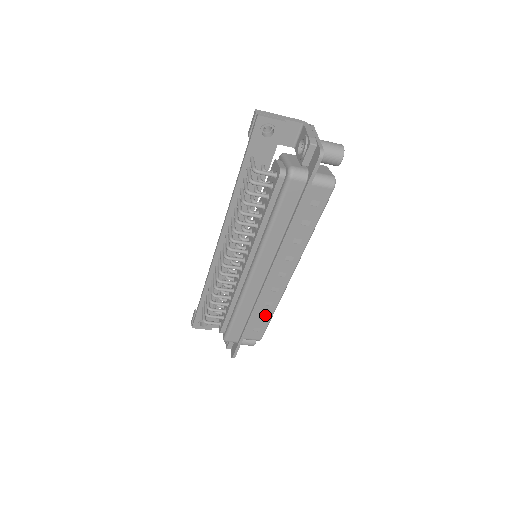
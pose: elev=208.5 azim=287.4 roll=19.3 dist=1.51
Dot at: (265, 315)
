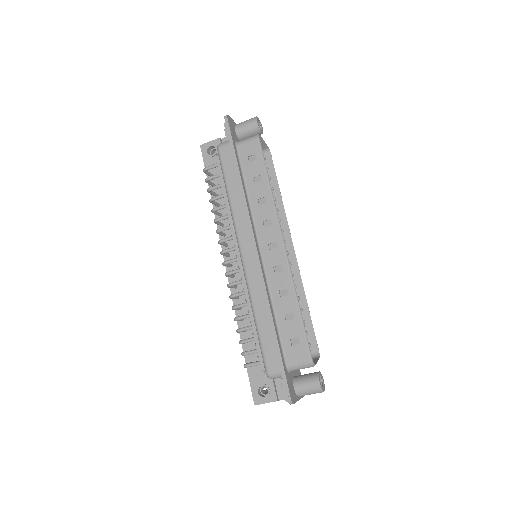
Dot at: (291, 313)
